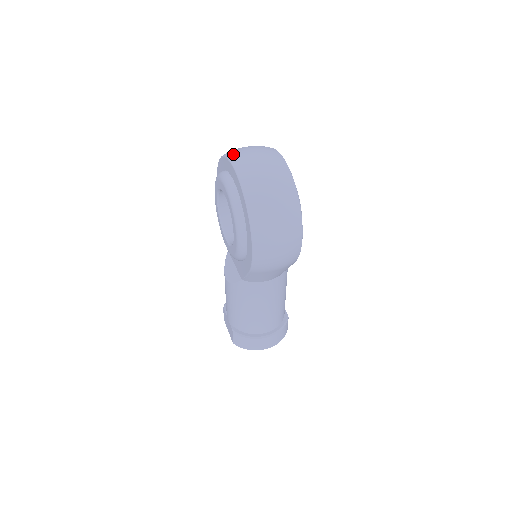
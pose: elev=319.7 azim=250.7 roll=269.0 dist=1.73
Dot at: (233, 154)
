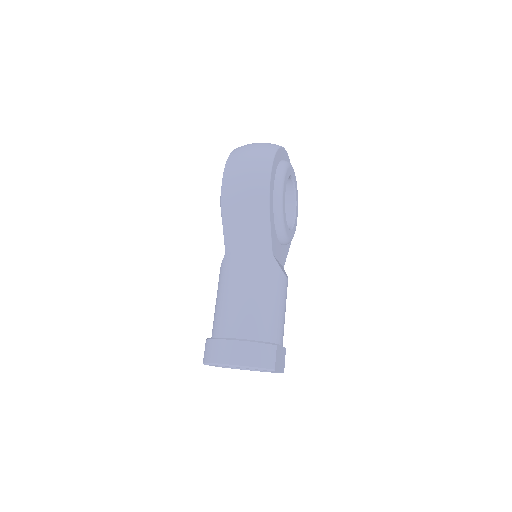
Dot at: occluded
